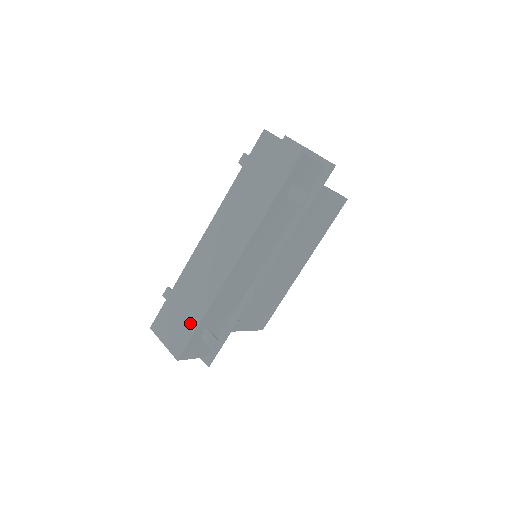
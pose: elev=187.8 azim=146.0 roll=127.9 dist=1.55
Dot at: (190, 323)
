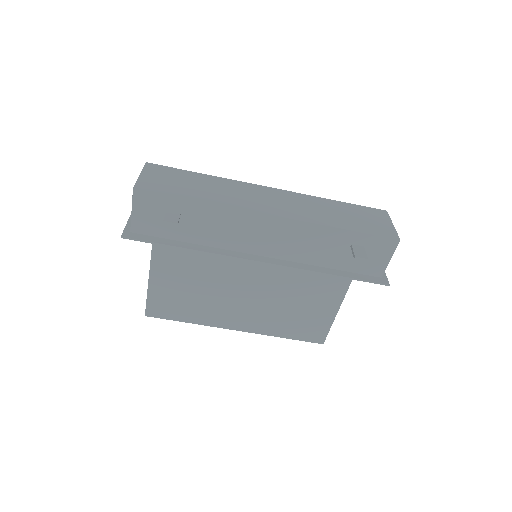
Dot at: (183, 192)
